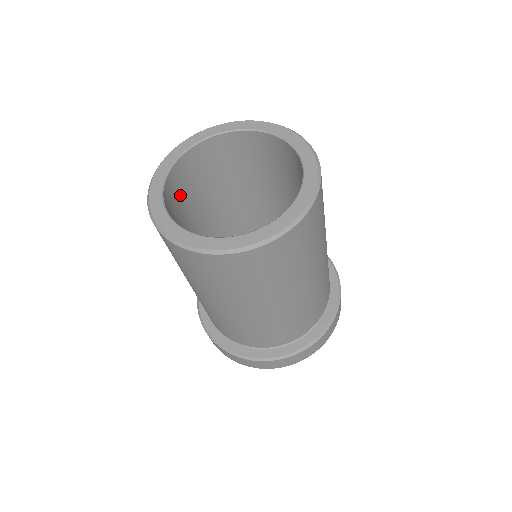
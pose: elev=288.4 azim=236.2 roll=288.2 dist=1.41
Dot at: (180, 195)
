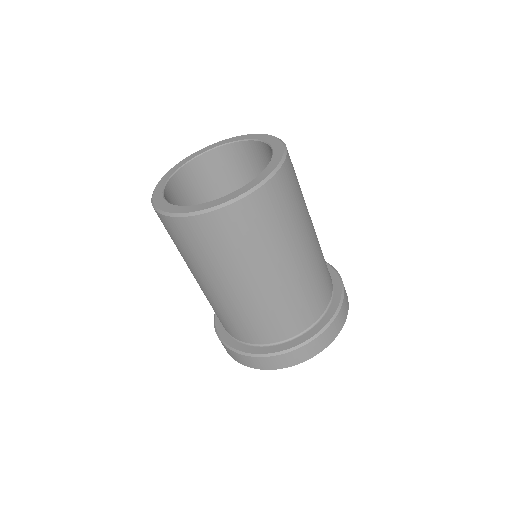
Dot at: (186, 197)
